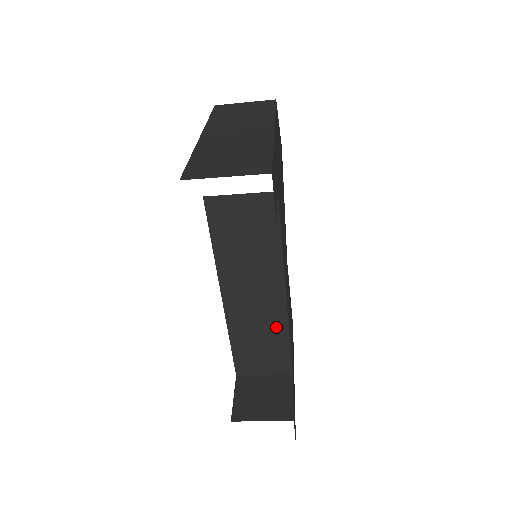
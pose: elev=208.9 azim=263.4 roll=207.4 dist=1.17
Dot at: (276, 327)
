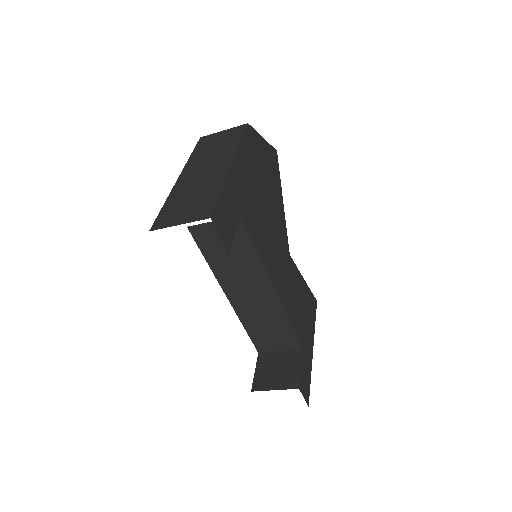
Dot at: (276, 314)
